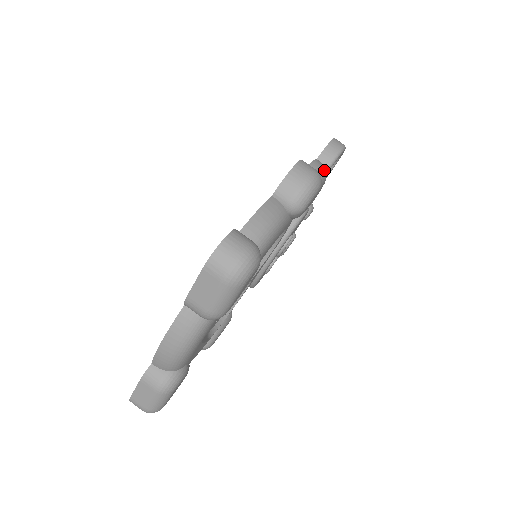
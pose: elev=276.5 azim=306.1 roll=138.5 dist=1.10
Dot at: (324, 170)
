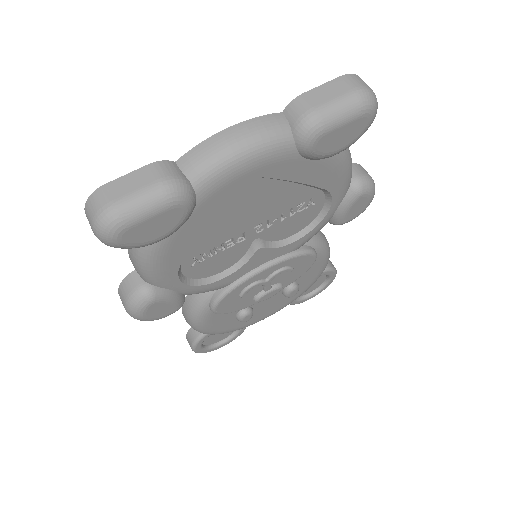
Dot at: occluded
